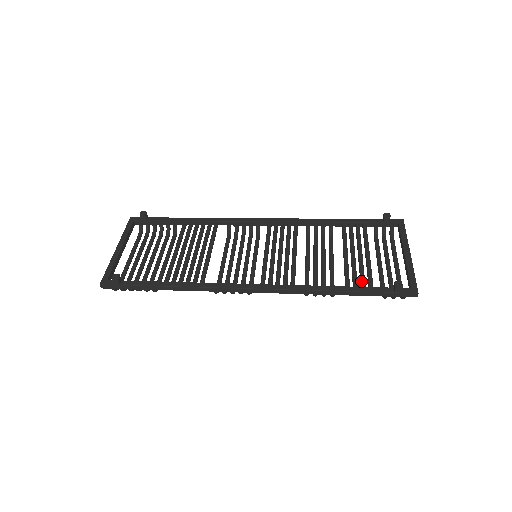
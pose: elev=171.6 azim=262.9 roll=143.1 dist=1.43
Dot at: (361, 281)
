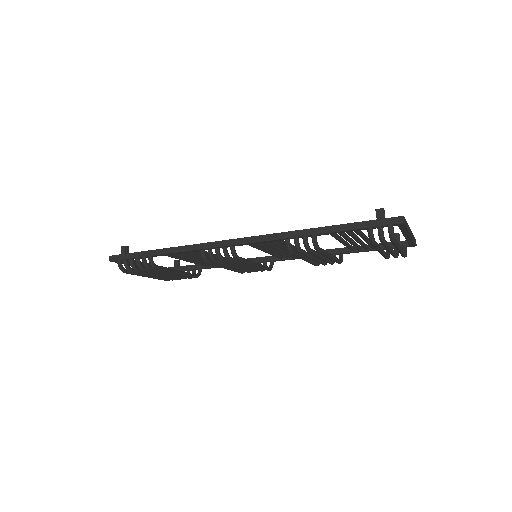
Dot at: occluded
